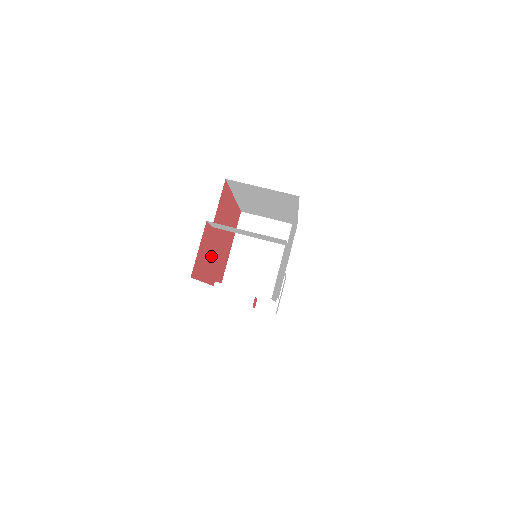
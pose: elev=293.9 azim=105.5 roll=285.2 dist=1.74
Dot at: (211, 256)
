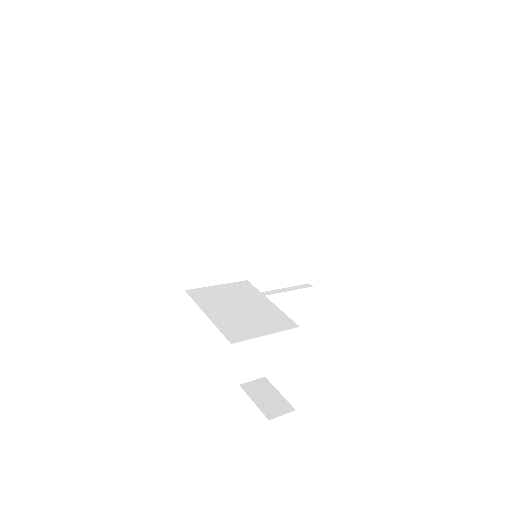
Dot at: occluded
